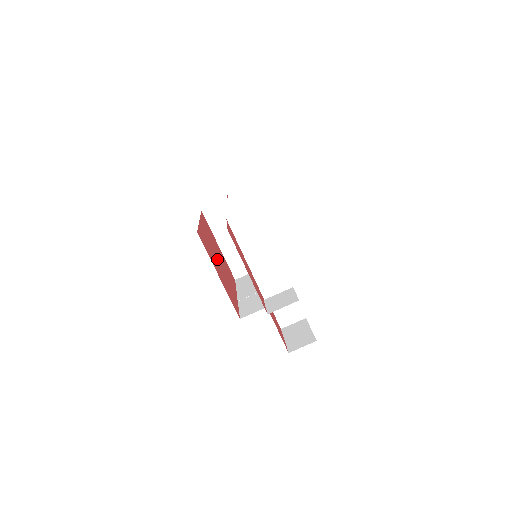
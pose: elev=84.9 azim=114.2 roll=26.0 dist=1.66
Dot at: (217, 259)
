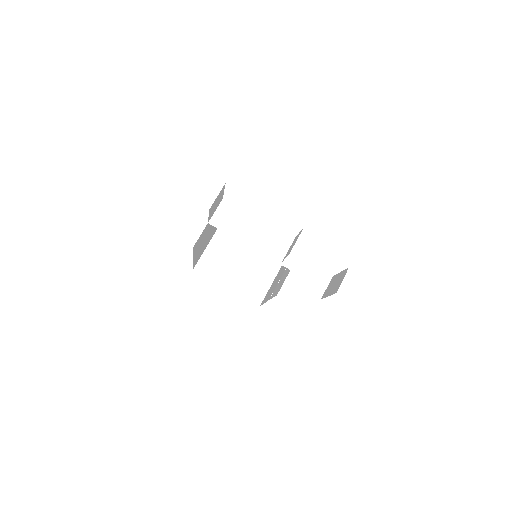
Dot at: occluded
